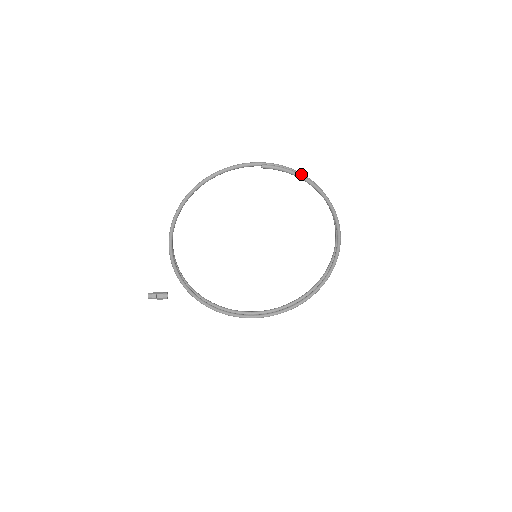
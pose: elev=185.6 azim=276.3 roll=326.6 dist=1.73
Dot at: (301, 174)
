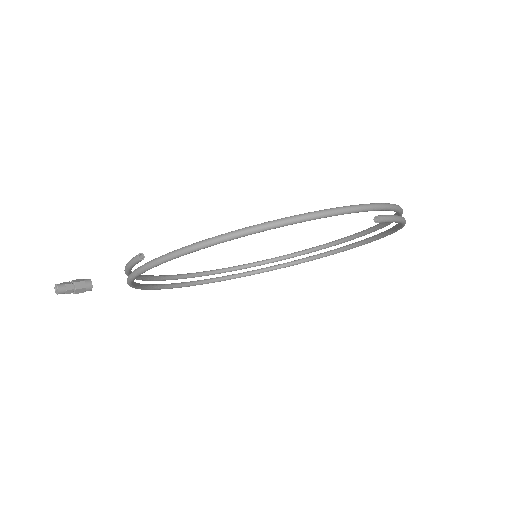
Dot at: (402, 211)
